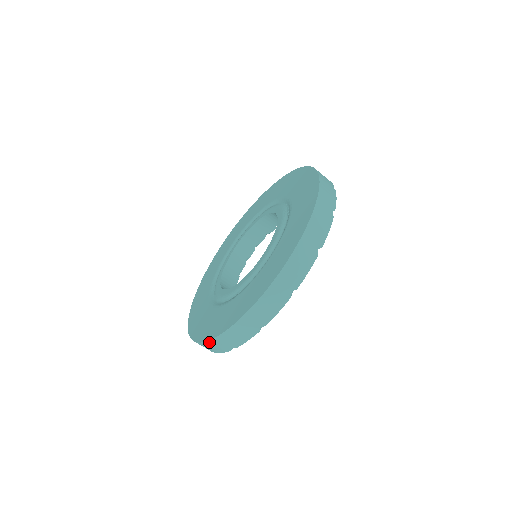
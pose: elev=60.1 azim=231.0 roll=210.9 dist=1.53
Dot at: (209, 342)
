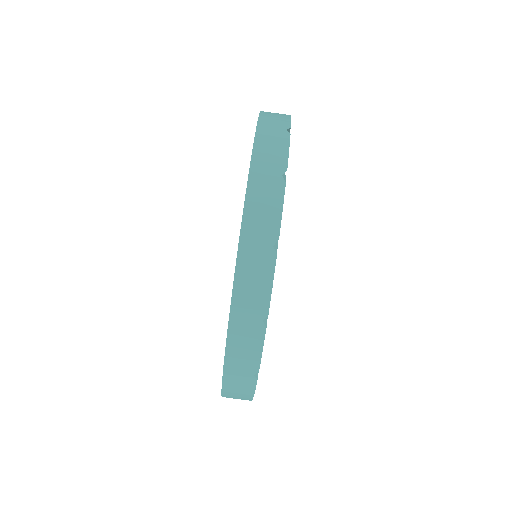
Dot at: (225, 383)
